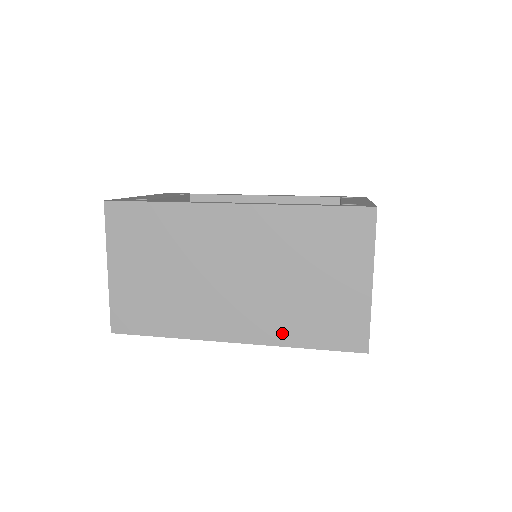
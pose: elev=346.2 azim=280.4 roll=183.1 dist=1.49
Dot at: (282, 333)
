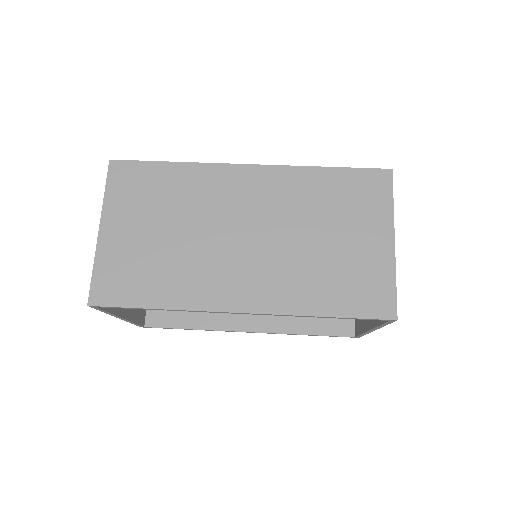
Dot at: (299, 299)
